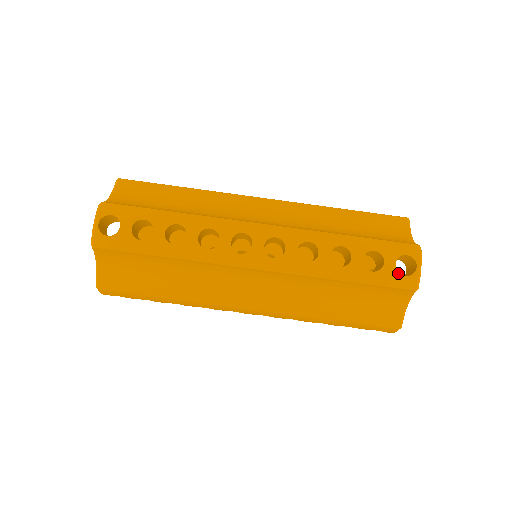
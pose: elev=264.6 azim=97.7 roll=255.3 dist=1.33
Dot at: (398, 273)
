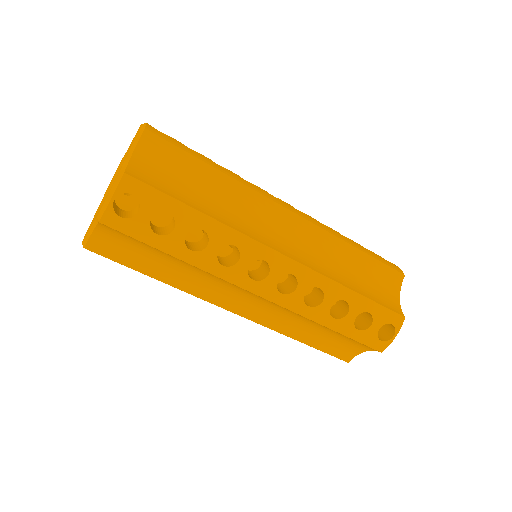
Dot at: (377, 337)
